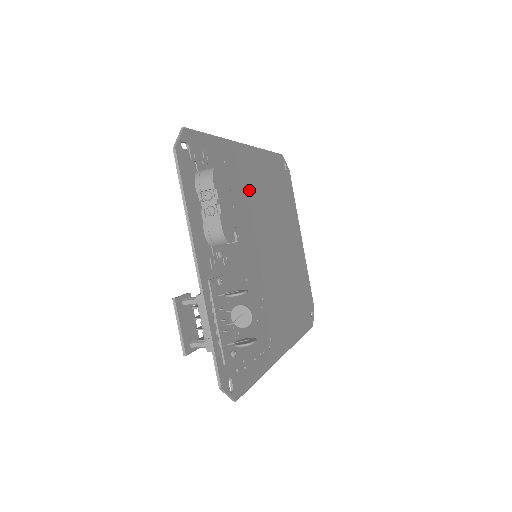
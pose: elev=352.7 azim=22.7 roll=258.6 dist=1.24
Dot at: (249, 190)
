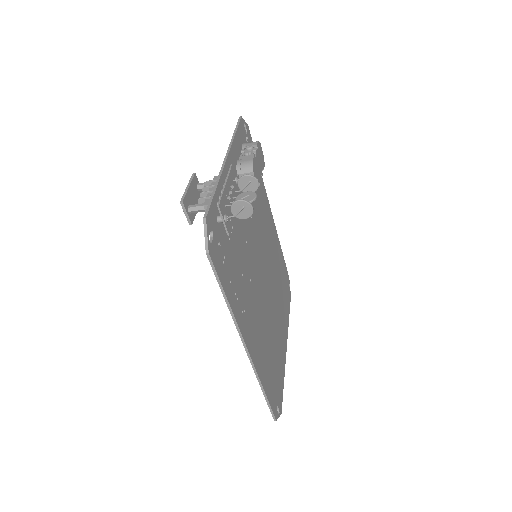
Dot at: (265, 227)
